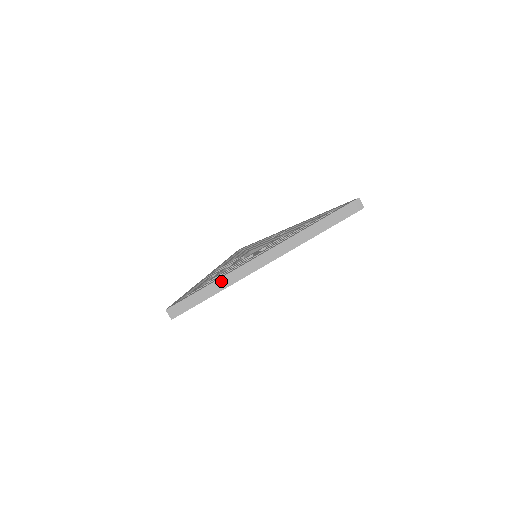
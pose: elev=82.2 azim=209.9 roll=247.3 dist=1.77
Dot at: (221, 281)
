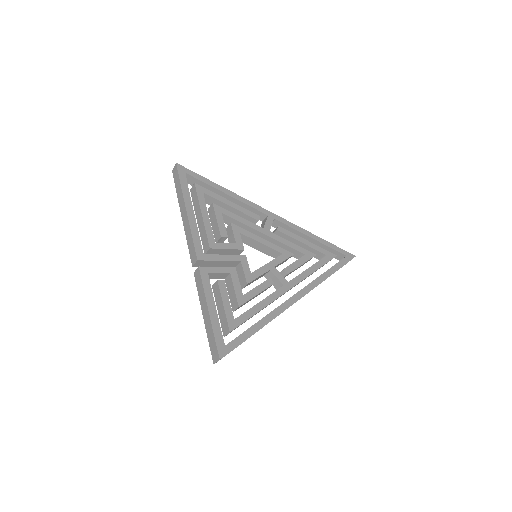
Dot at: occluded
